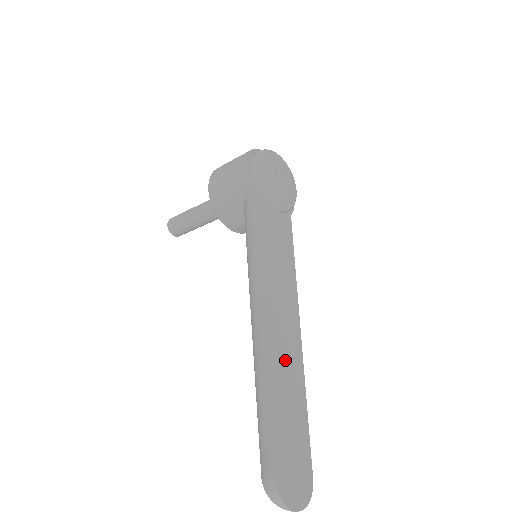
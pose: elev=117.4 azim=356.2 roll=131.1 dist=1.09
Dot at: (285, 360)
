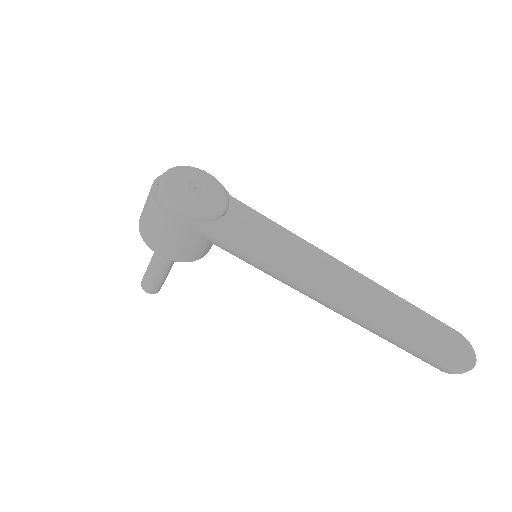
Dot at: (370, 299)
